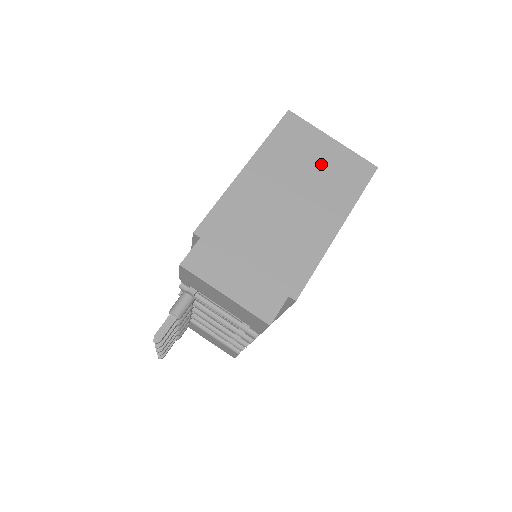
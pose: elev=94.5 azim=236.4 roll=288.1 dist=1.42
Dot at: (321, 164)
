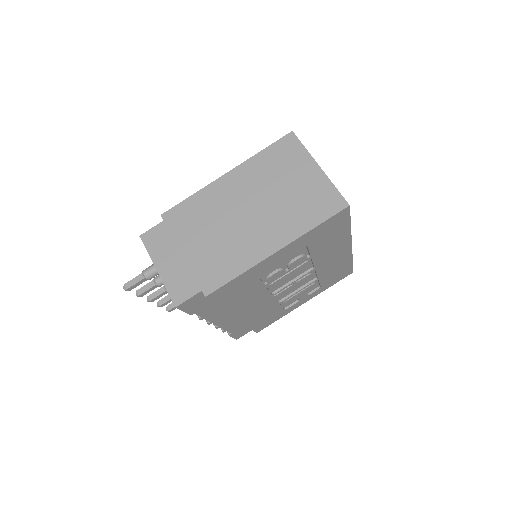
Dot at: (294, 188)
